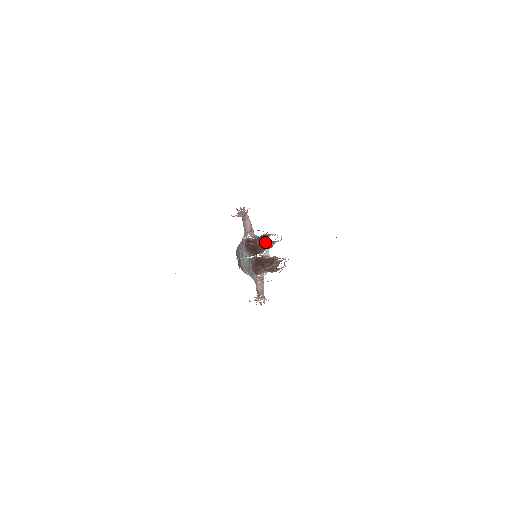
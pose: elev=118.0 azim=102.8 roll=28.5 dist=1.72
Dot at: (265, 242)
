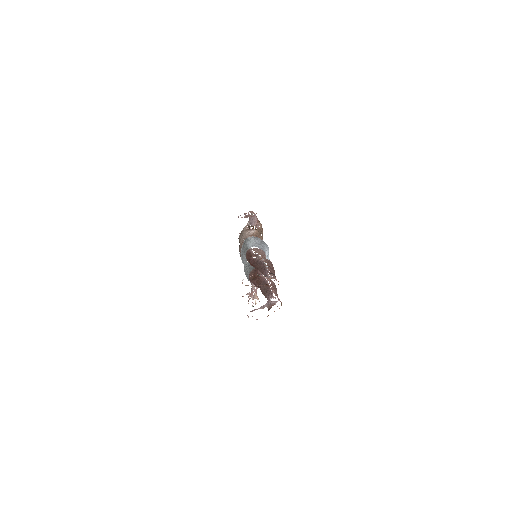
Dot at: (262, 285)
